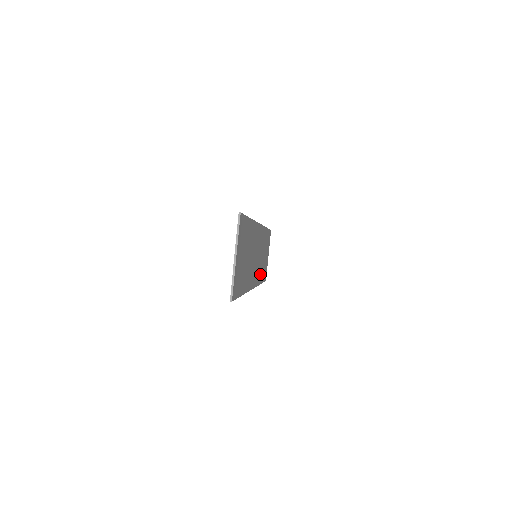
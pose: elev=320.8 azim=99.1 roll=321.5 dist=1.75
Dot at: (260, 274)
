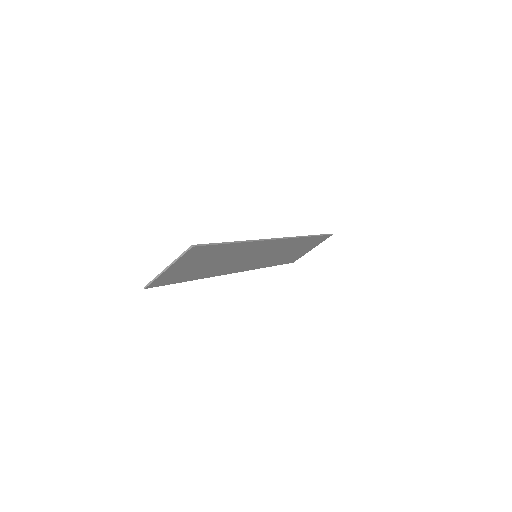
Dot at: (269, 262)
